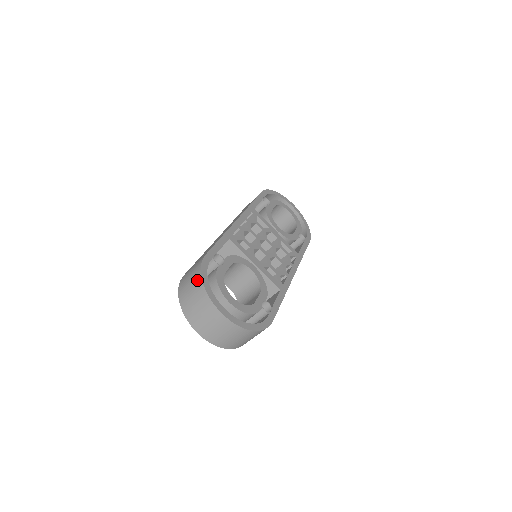
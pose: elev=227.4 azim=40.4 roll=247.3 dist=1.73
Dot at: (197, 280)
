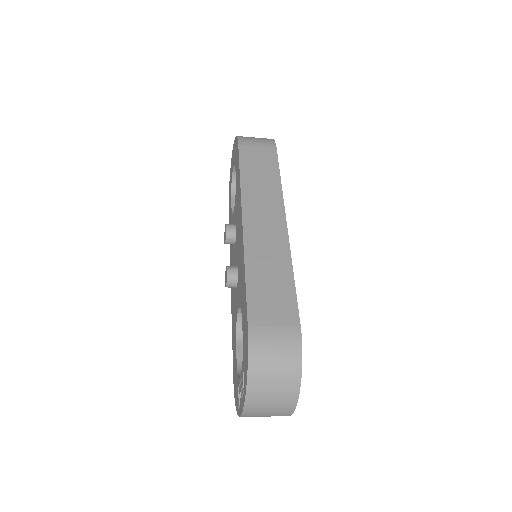
Dot at: (293, 369)
